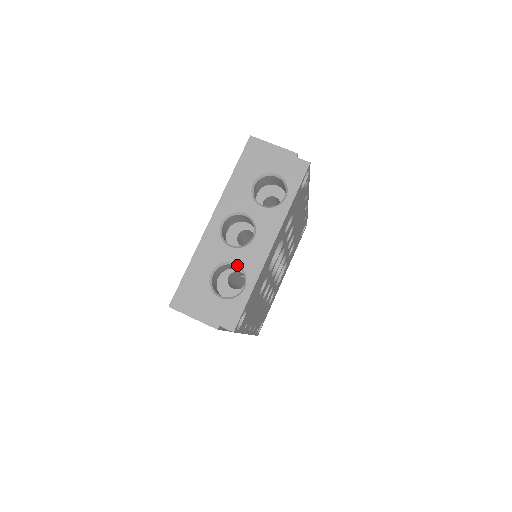
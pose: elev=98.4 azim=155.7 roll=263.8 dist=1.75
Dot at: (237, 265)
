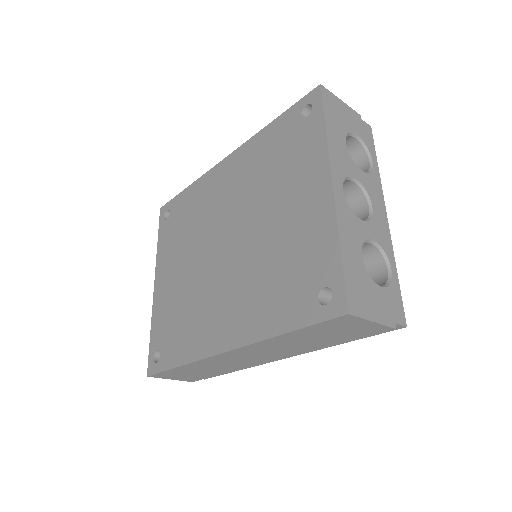
Dot at: (374, 242)
